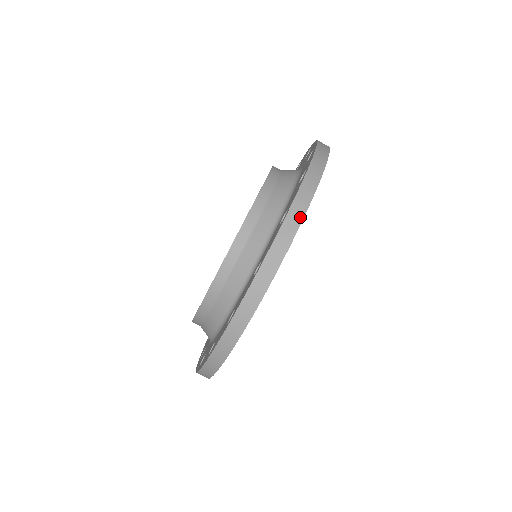
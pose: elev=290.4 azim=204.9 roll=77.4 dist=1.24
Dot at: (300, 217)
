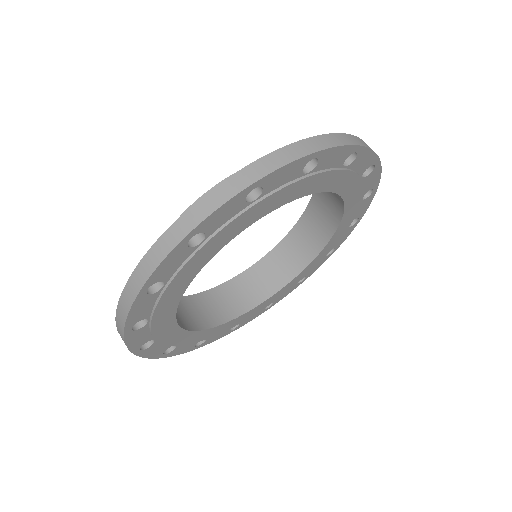
Dot at: (184, 232)
